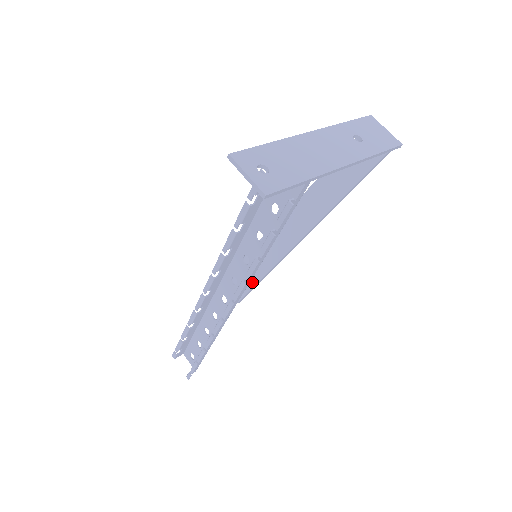
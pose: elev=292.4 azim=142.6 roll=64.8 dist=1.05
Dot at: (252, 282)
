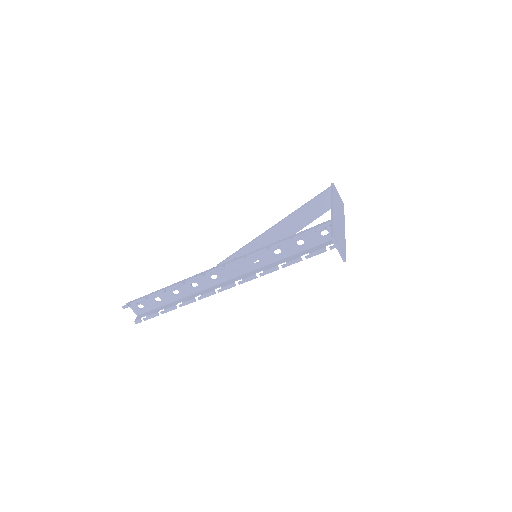
Dot at: occluded
